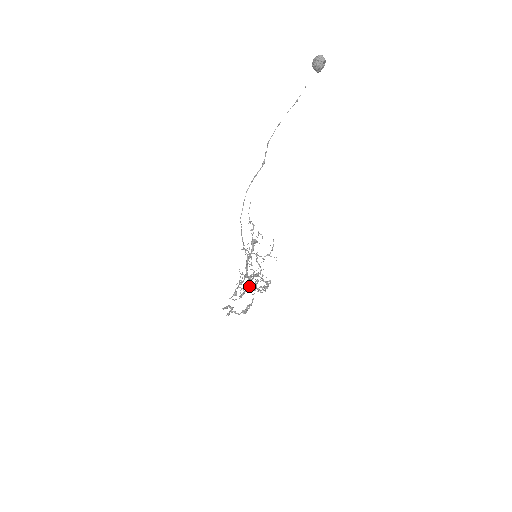
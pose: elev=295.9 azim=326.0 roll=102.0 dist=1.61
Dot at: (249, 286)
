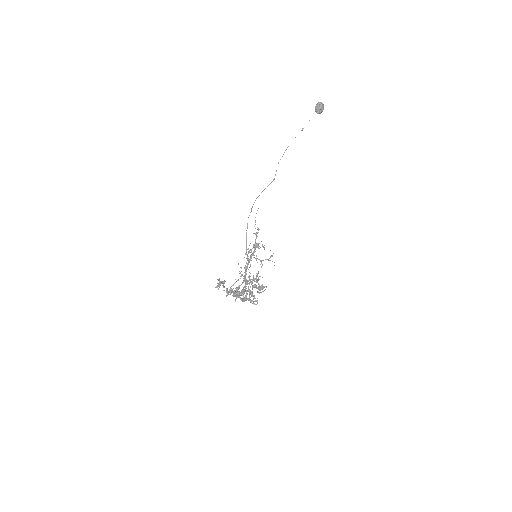
Dot at: (245, 290)
